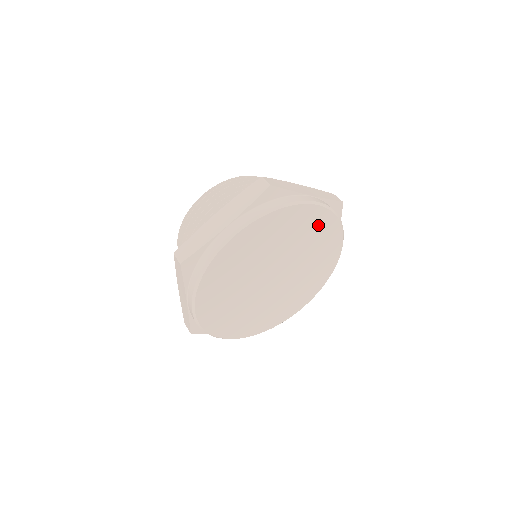
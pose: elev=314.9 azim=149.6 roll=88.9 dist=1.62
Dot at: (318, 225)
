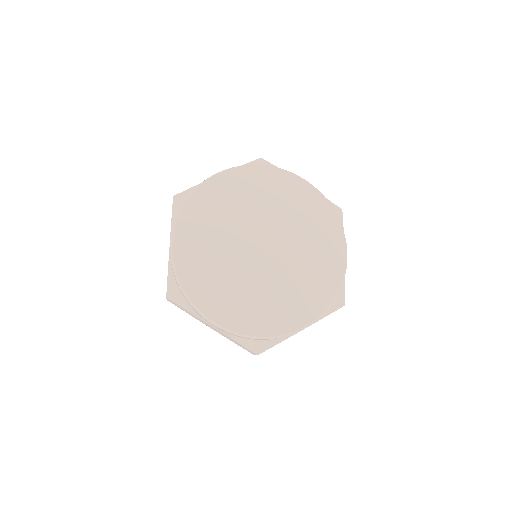
Dot at: (246, 184)
